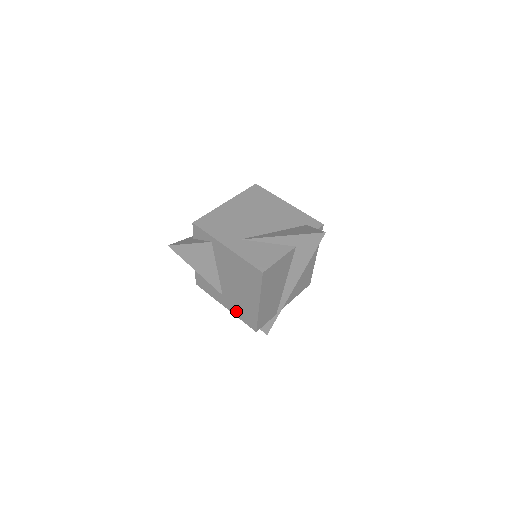
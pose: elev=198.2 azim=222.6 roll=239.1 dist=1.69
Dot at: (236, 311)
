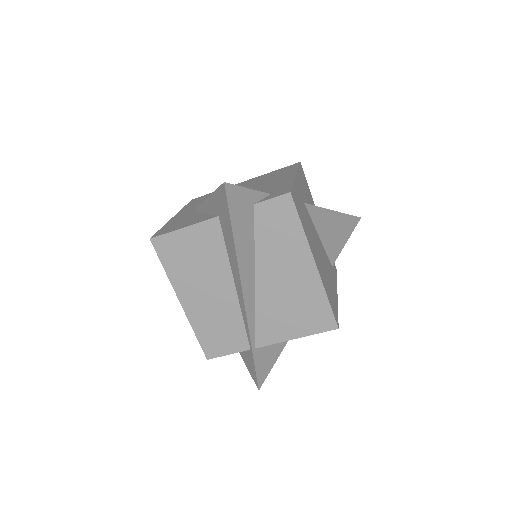
Dot at: occluded
